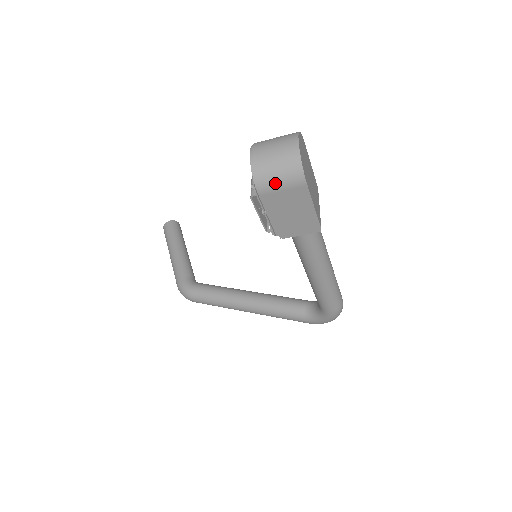
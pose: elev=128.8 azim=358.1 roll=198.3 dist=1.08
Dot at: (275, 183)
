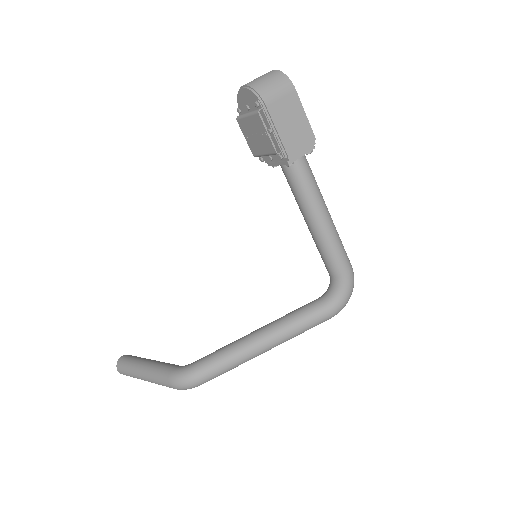
Dot at: (273, 92)
